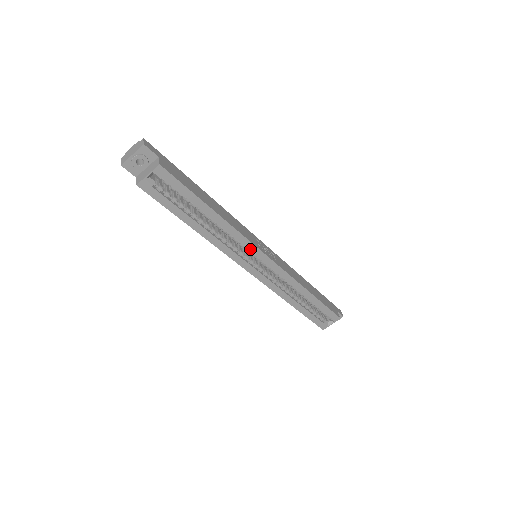
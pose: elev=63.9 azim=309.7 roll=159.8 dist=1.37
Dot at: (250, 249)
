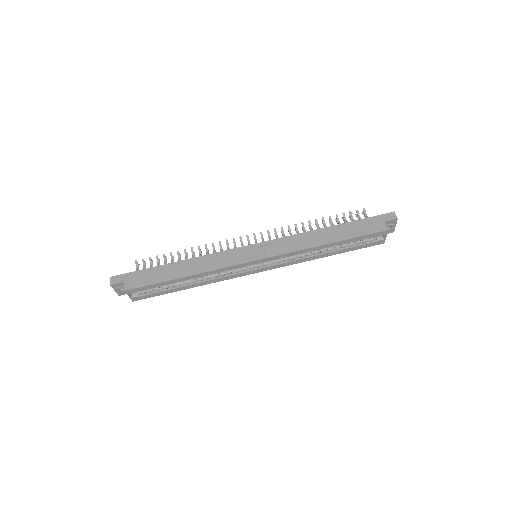
Dot at: (237, 268)
